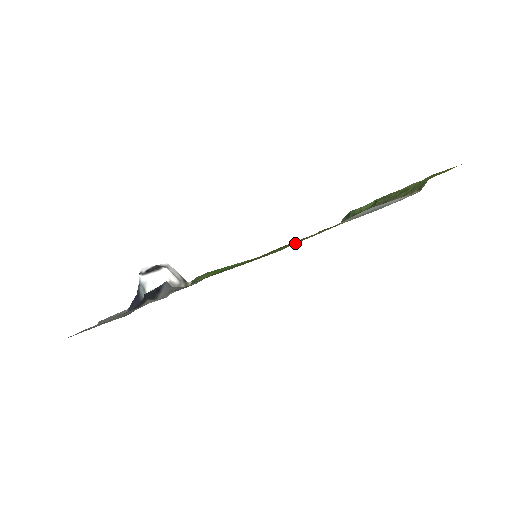
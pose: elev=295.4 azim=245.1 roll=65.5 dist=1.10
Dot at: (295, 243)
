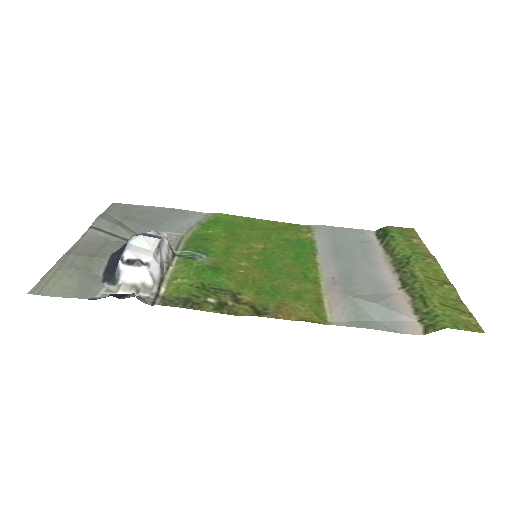
Dot at: (293, 275)
